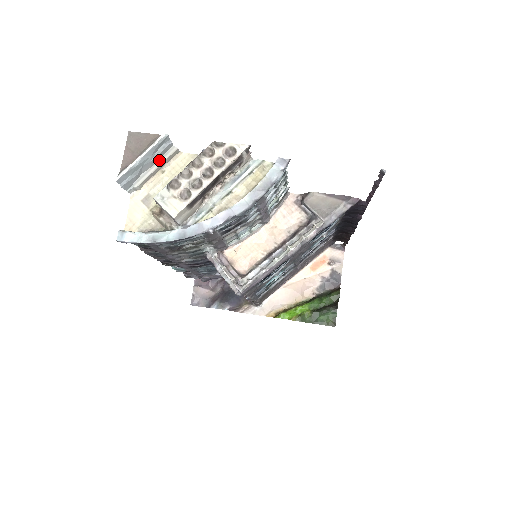
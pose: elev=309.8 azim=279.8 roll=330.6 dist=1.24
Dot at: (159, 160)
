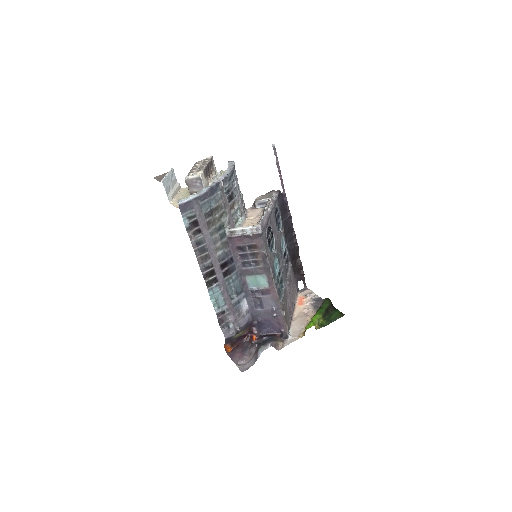
Dot at: (174, 187)
